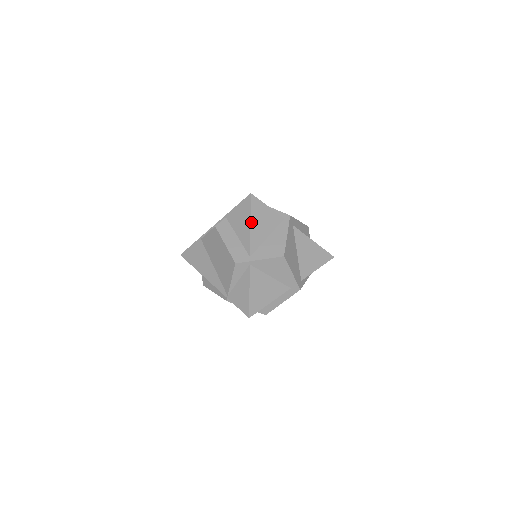
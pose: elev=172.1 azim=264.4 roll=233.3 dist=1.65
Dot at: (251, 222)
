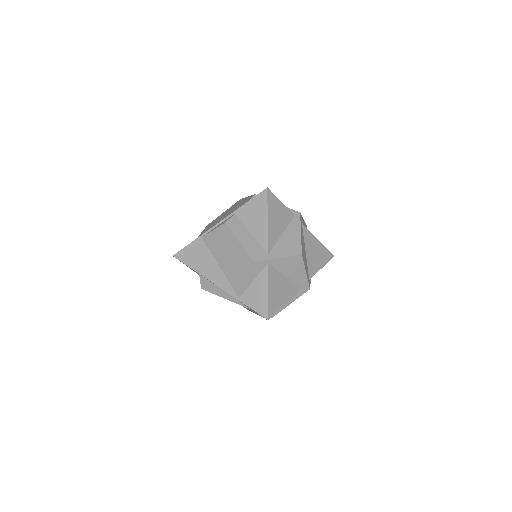
Dot at: (268, 218)
